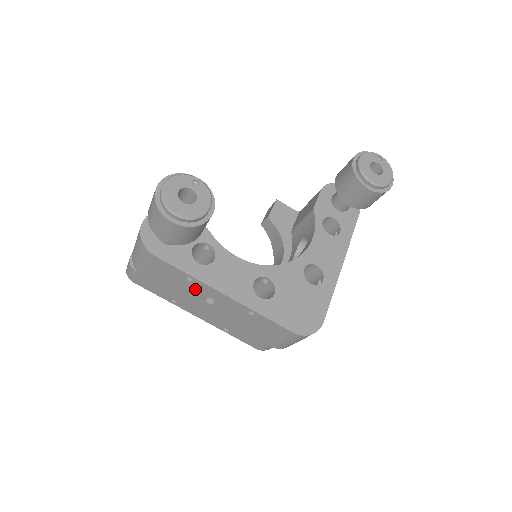
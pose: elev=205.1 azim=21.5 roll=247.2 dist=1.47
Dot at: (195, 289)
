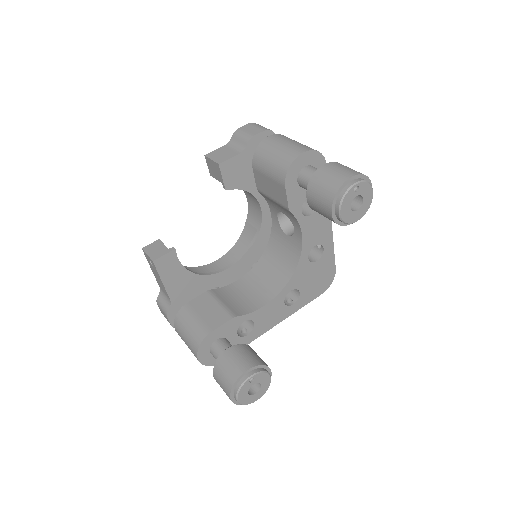
Dot at: occluded
